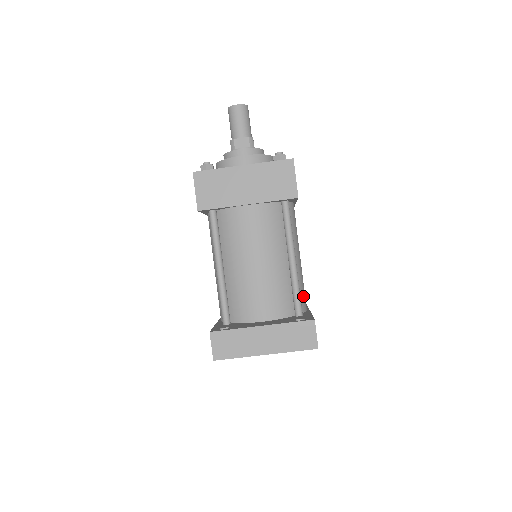
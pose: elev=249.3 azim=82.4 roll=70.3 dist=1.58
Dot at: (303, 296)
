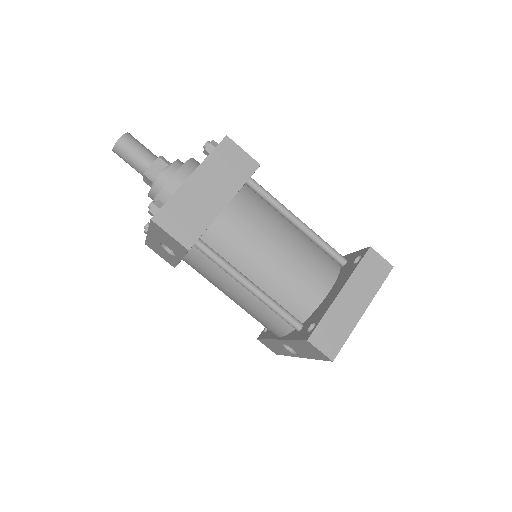
Dot at: occluded
